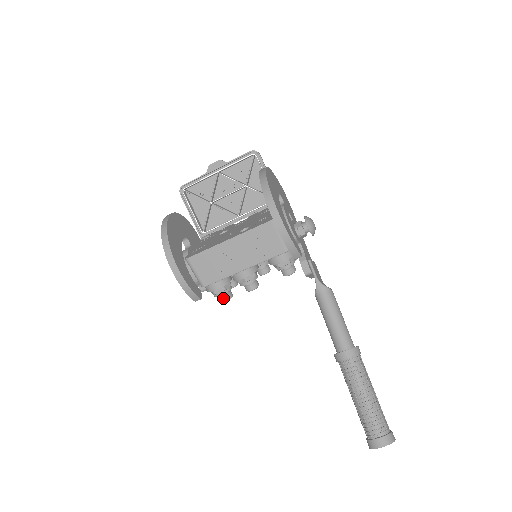
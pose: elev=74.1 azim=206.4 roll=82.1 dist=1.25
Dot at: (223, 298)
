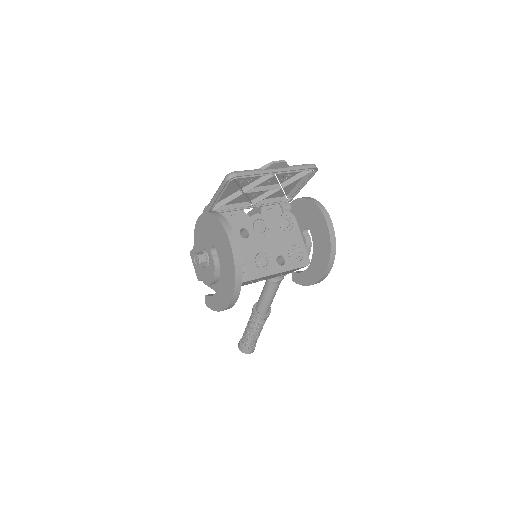
Dot at: occluded
